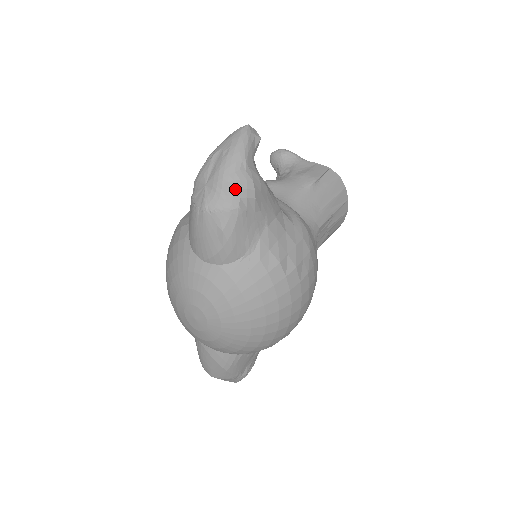
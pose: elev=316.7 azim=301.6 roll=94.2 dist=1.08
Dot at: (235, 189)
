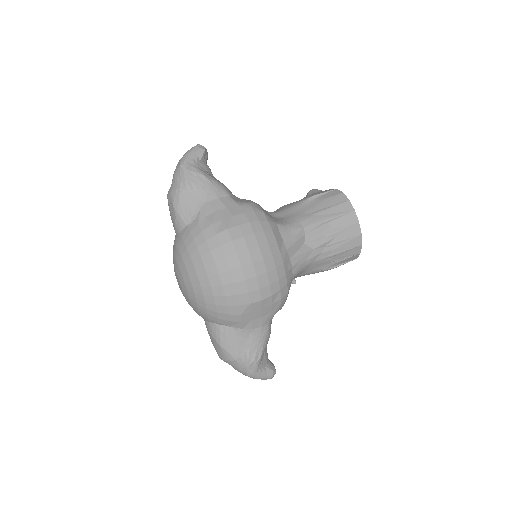
Dot at: (178, 177)
